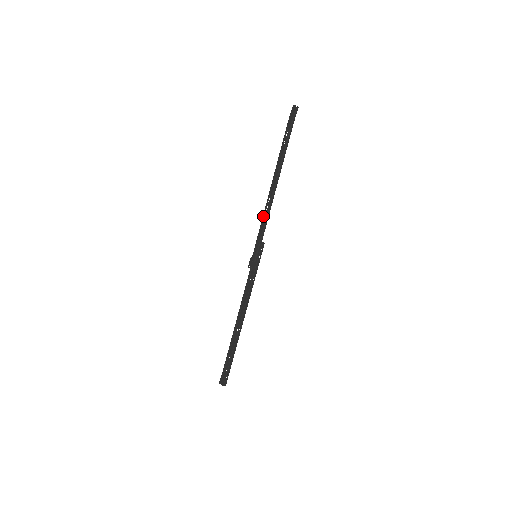
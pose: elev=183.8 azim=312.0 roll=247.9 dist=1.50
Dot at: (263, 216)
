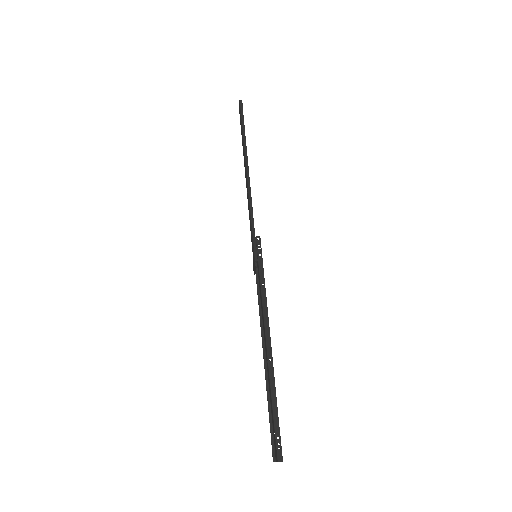
Dot at: occluded
